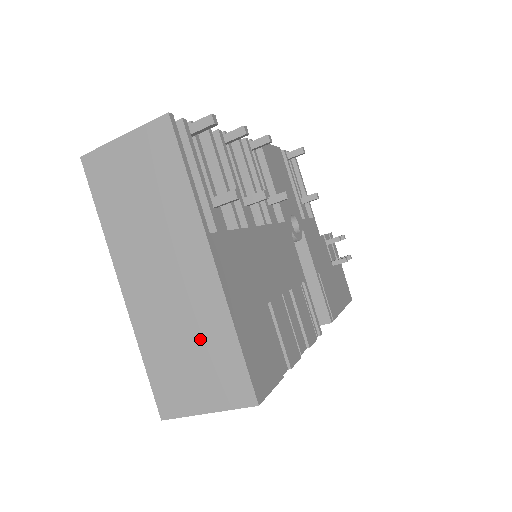
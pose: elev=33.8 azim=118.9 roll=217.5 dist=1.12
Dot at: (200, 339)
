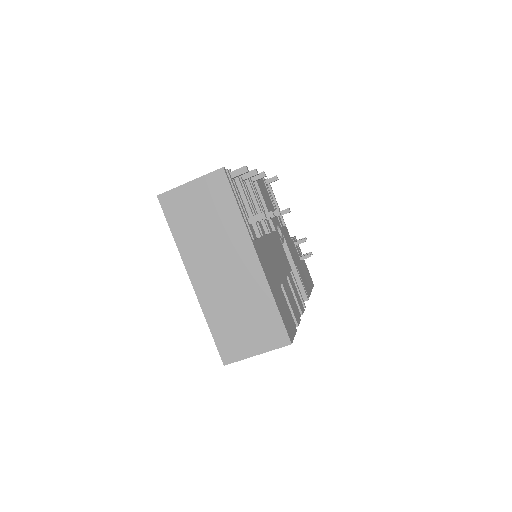
Dot at: (250, 308)
